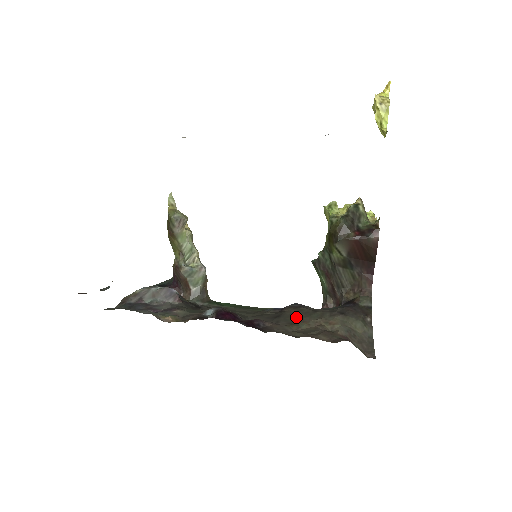
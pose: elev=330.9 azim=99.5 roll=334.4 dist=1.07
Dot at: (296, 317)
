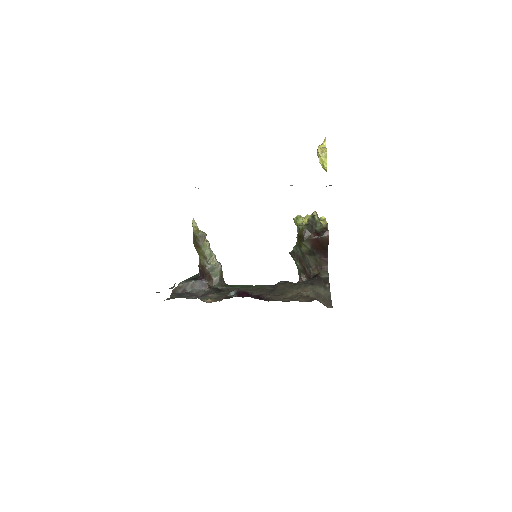
Dot at: (284, 290)
